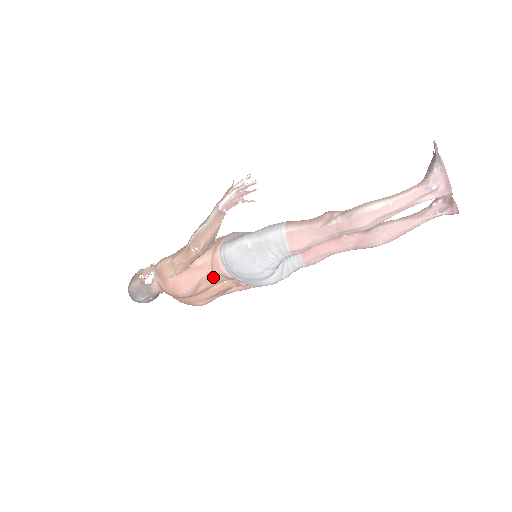
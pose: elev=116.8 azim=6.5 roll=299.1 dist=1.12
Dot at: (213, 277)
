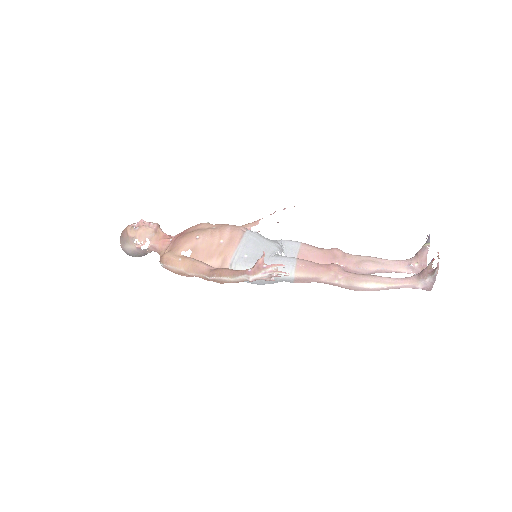
Dot at: occluded
